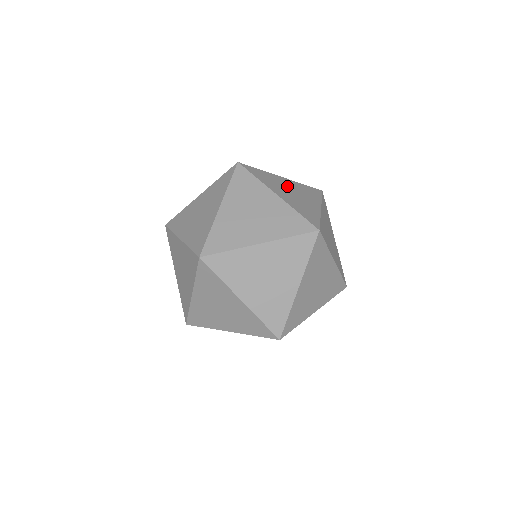
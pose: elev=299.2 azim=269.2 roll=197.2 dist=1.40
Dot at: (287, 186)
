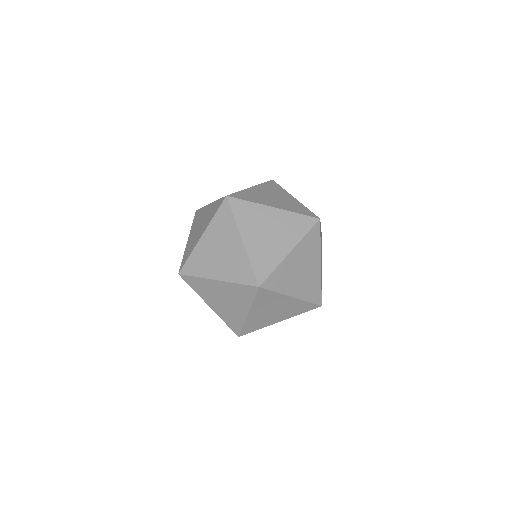
Dot at: (268, 222)
